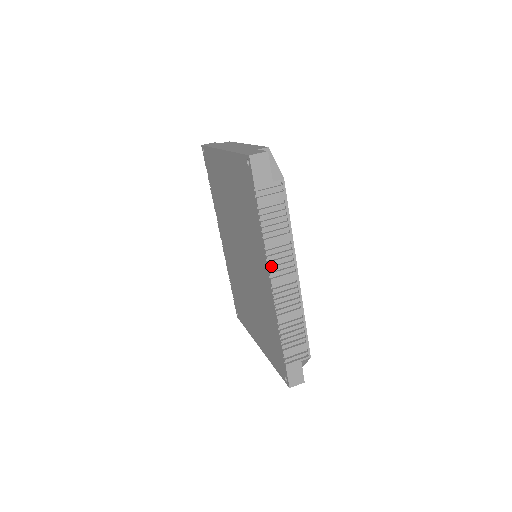
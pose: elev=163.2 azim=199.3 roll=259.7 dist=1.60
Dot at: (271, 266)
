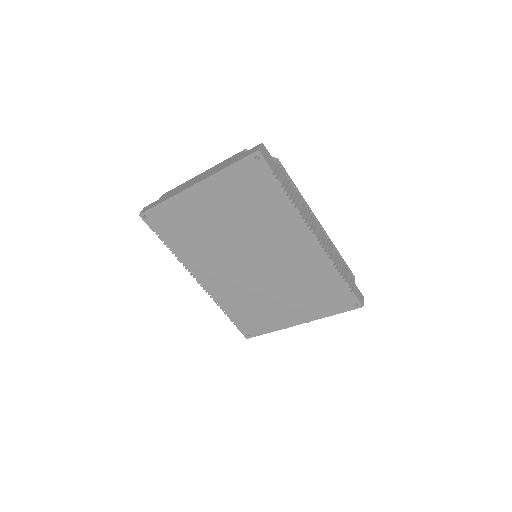
Dot at: (308, 225)
